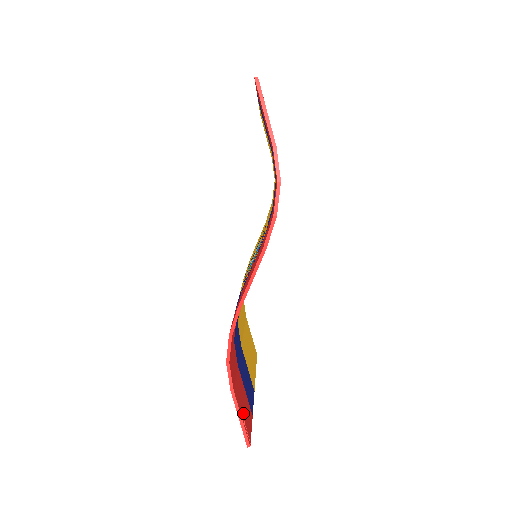
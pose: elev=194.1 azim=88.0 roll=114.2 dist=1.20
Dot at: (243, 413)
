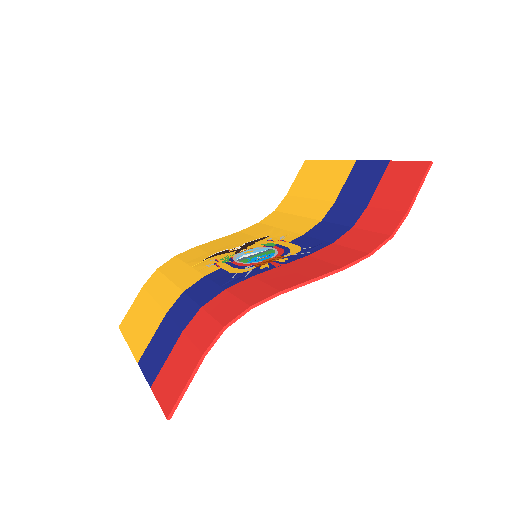
Dot at: (182, 382)
